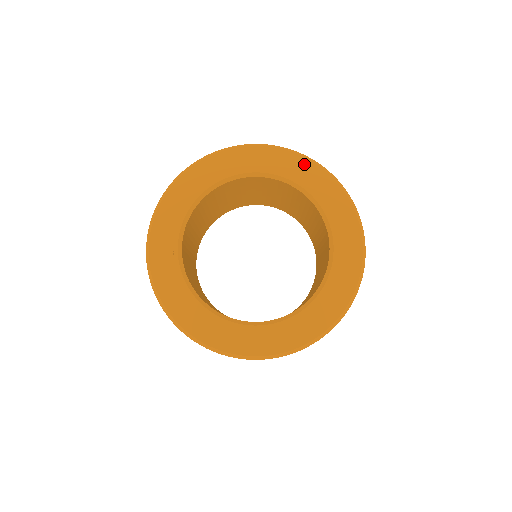
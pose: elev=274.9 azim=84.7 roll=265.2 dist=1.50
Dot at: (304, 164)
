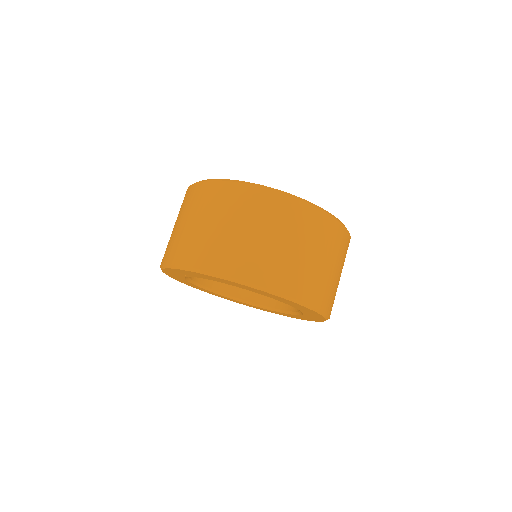
Dot at: (317, 315)
